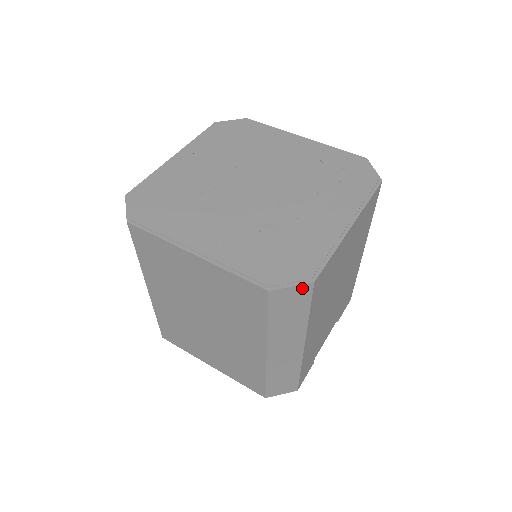
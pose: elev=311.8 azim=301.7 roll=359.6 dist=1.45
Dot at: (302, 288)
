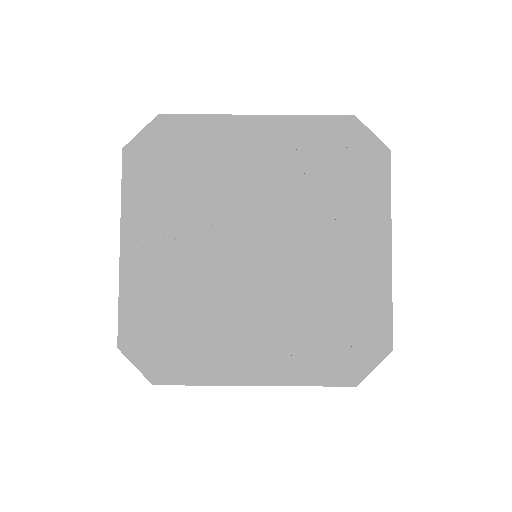
Dot at: (381, 358)
